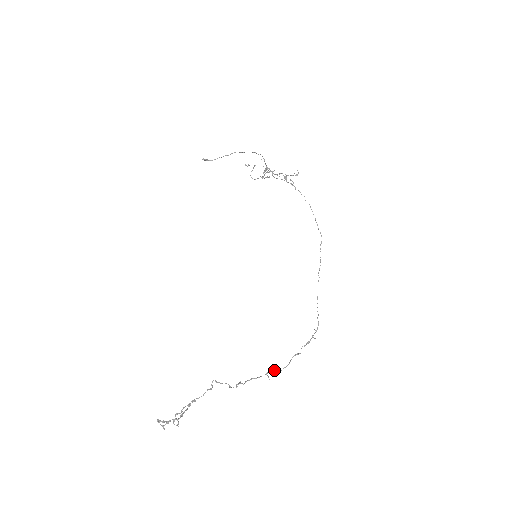
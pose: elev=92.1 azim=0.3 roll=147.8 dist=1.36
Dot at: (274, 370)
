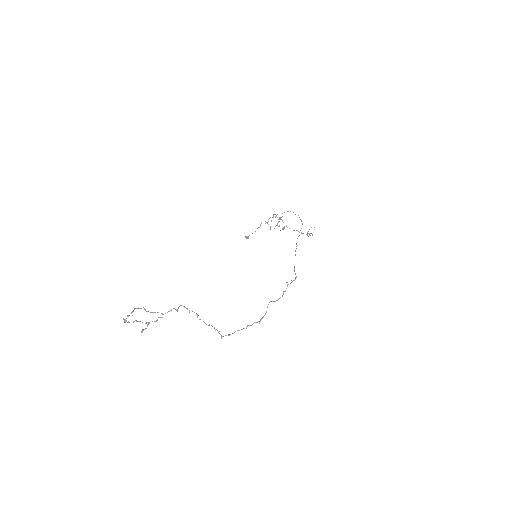
Dot at: (254, 322)
